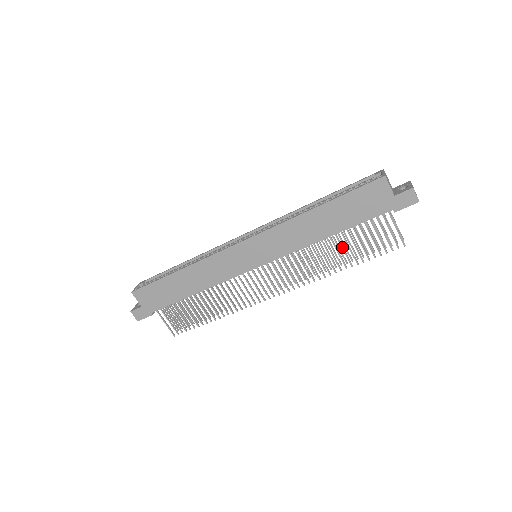
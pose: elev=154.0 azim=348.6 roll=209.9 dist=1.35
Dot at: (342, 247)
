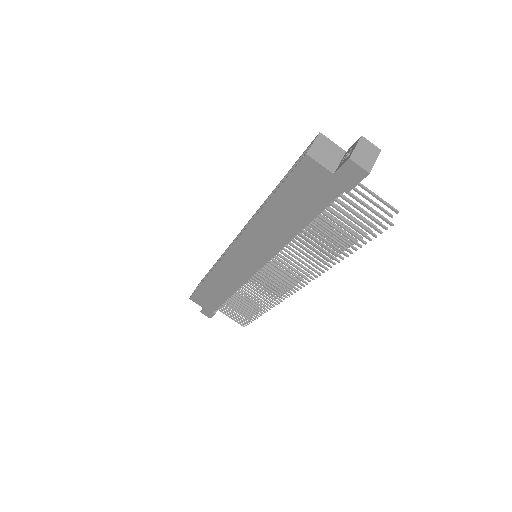
Dot at: (322, 239)
